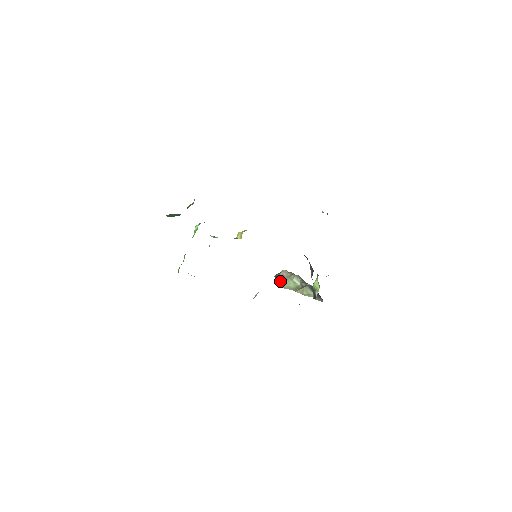
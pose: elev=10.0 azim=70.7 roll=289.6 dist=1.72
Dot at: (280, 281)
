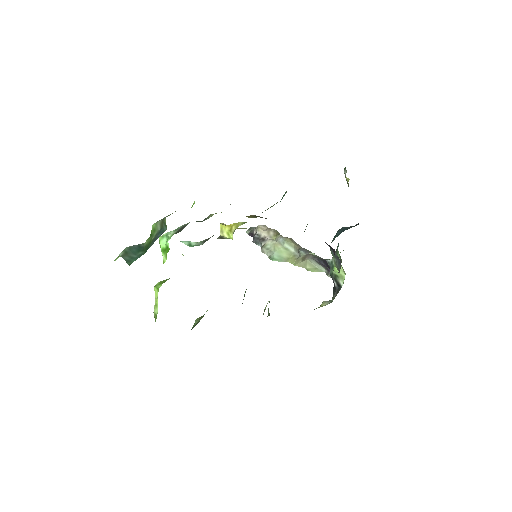
Dot at: (265, 248)
